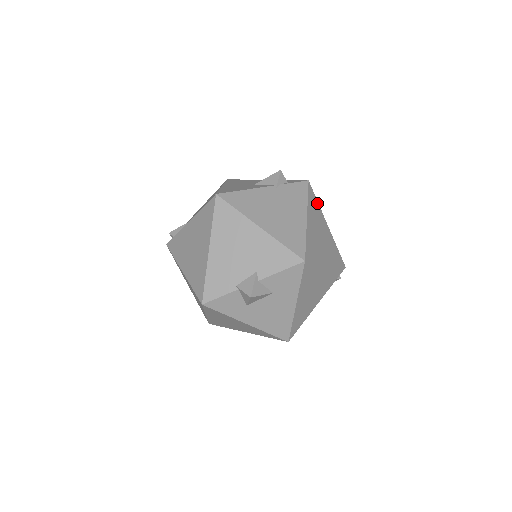
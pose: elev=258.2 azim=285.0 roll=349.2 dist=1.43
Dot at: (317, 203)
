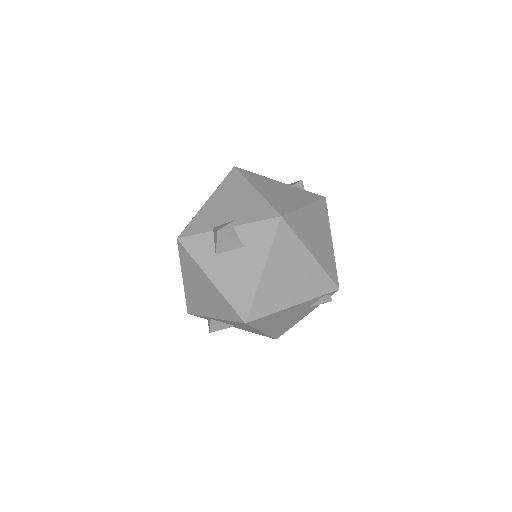
Dot at: (327, 217)
